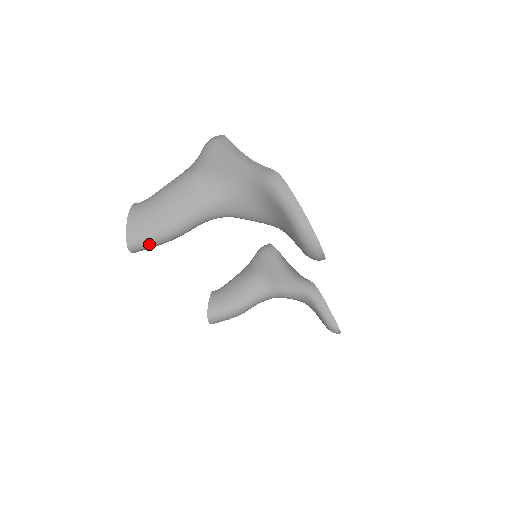
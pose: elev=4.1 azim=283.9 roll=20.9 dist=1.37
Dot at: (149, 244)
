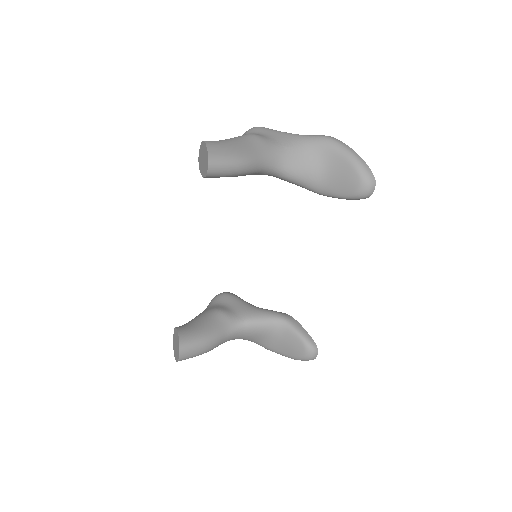
Dot at: (226, 166)
